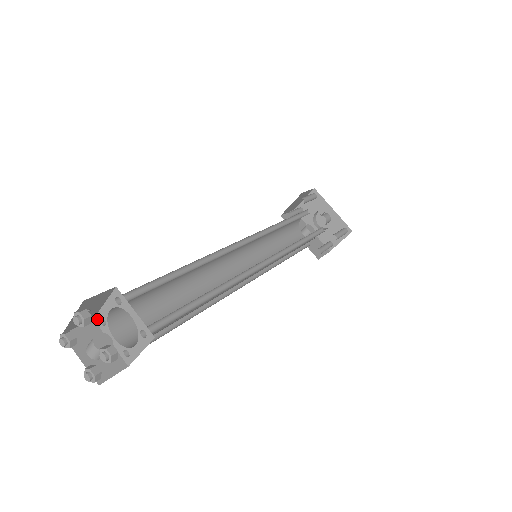
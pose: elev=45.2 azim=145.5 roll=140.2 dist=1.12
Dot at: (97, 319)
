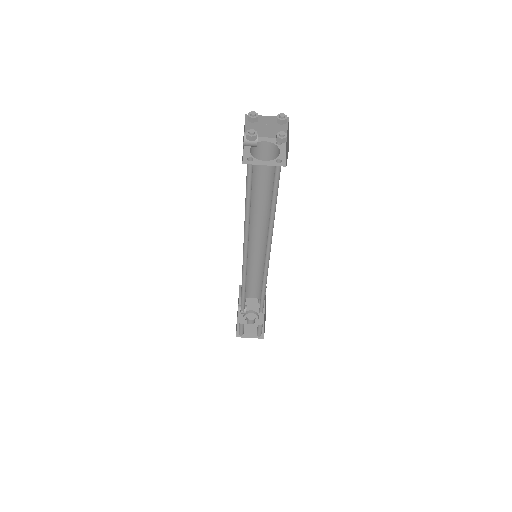
Dot at: occluded
